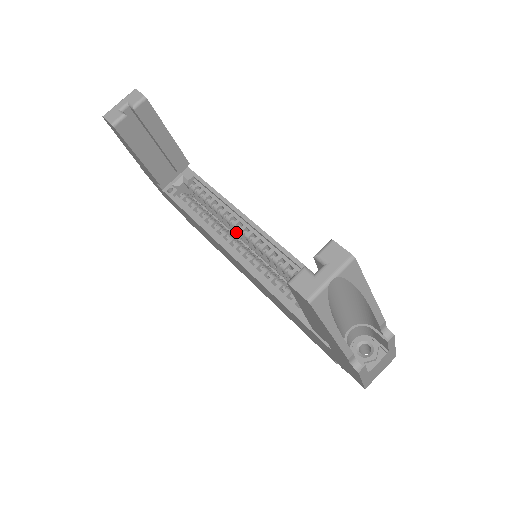
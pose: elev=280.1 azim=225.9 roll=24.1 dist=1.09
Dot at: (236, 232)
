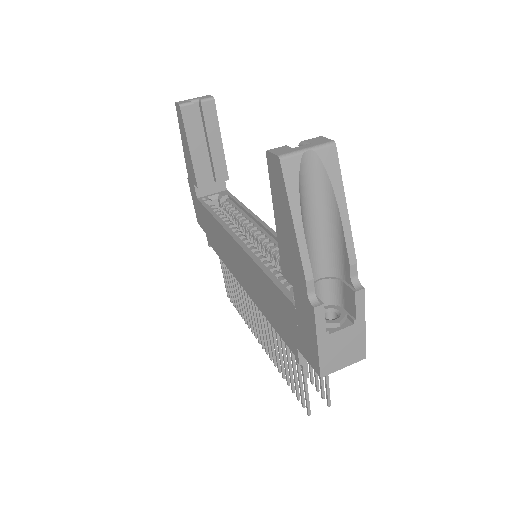
Dot at: (246, 233)
